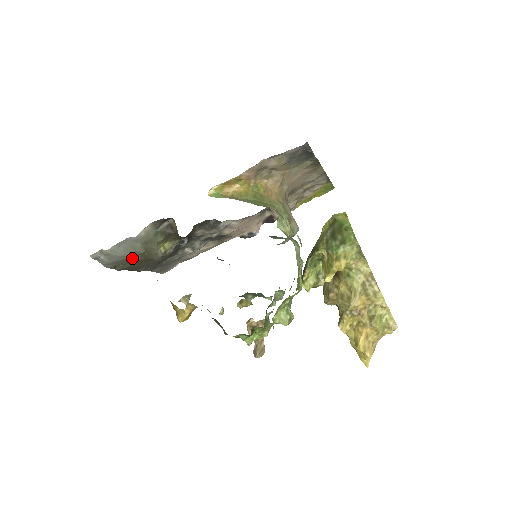
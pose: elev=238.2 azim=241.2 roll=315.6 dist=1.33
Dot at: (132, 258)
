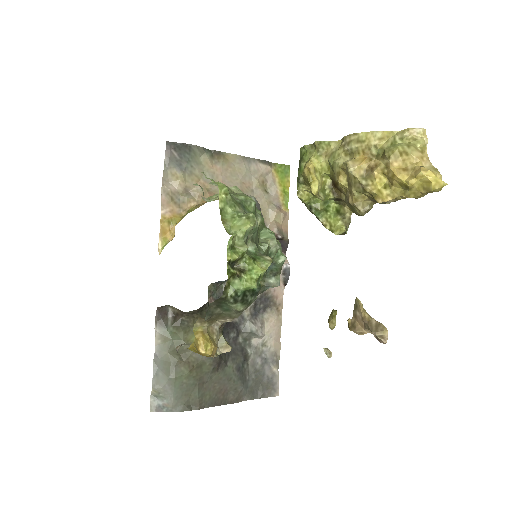
Dot at: (178, 375)
